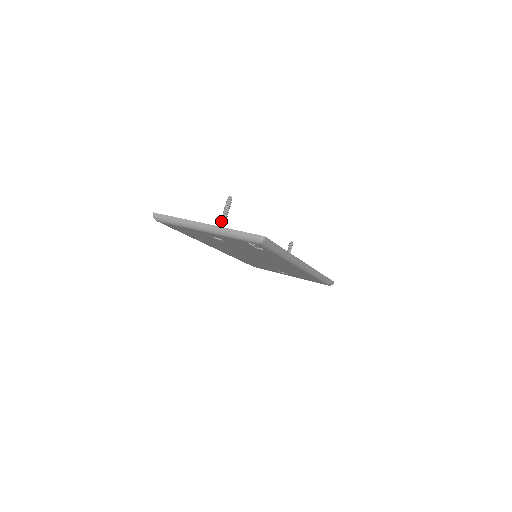
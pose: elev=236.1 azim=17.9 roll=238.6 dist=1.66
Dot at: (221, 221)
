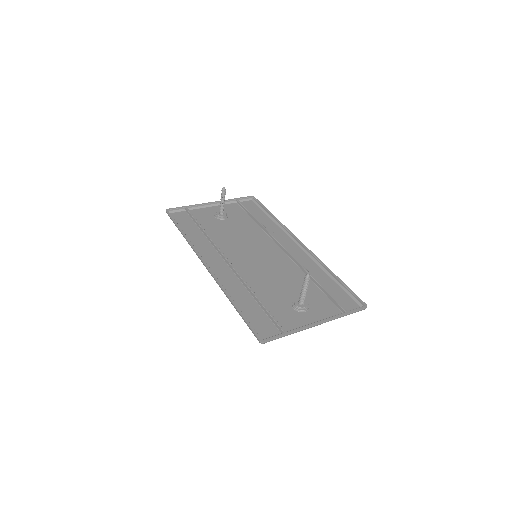
Dot at: (304, 297)
